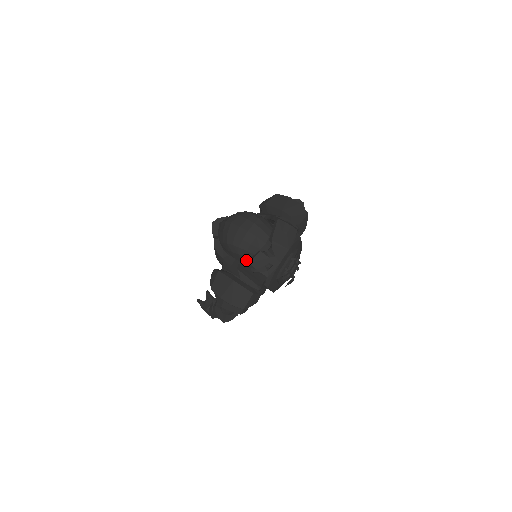
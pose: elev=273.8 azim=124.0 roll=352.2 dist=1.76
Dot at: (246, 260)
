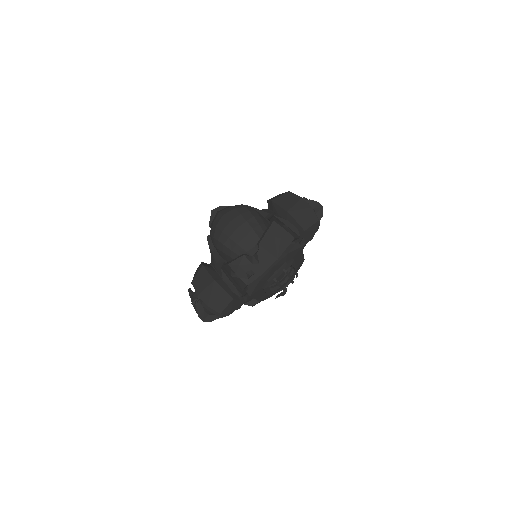
Dot at: occluded
